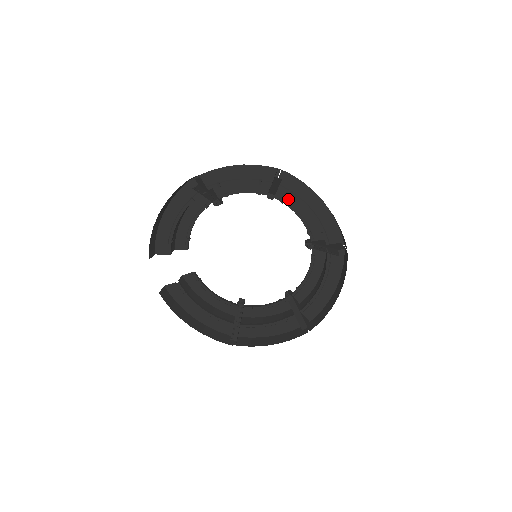
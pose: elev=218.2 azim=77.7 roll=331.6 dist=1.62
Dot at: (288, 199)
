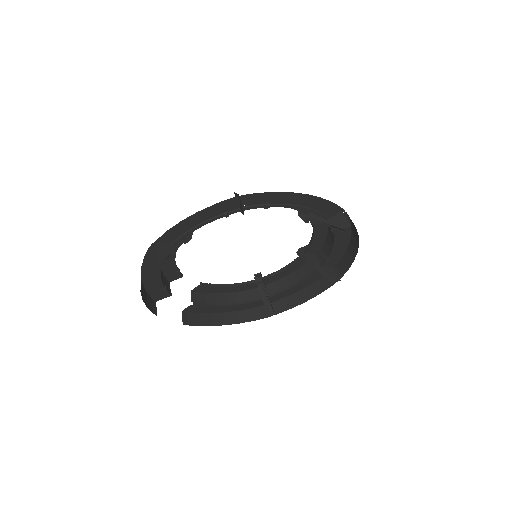
Dot at: occluded
